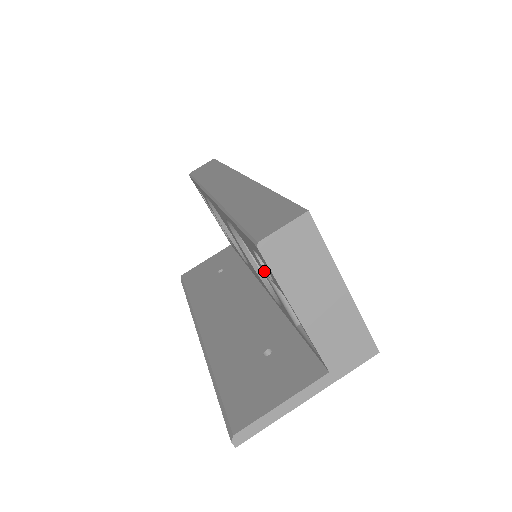
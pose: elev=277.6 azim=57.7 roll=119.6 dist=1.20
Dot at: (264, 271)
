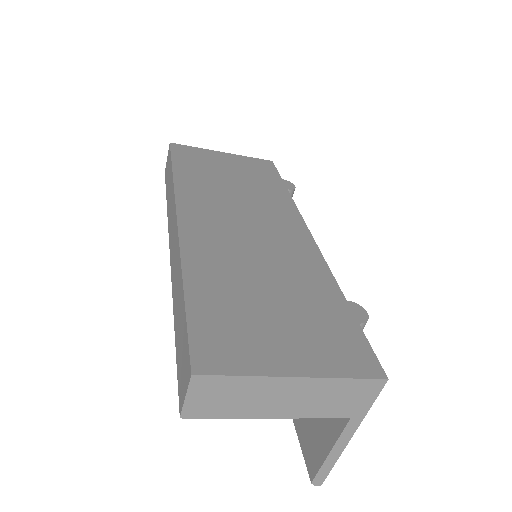
Dot at: occluded
